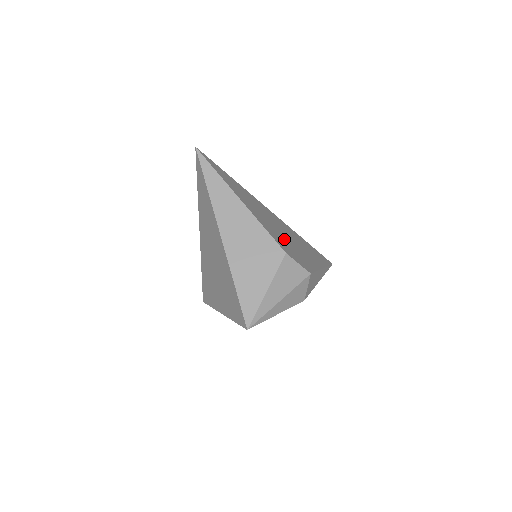
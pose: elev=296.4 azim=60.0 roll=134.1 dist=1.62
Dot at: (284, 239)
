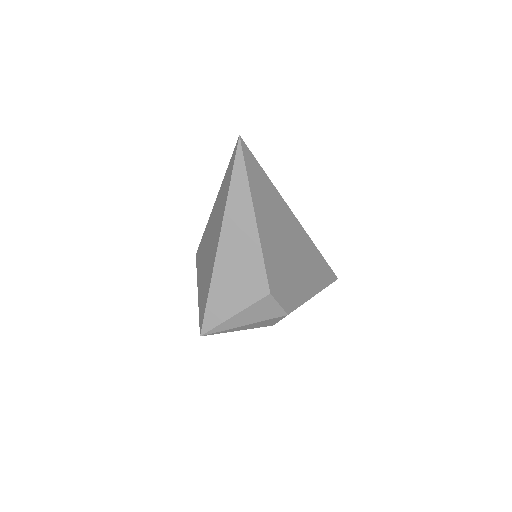
Dot at: (284, 266)
